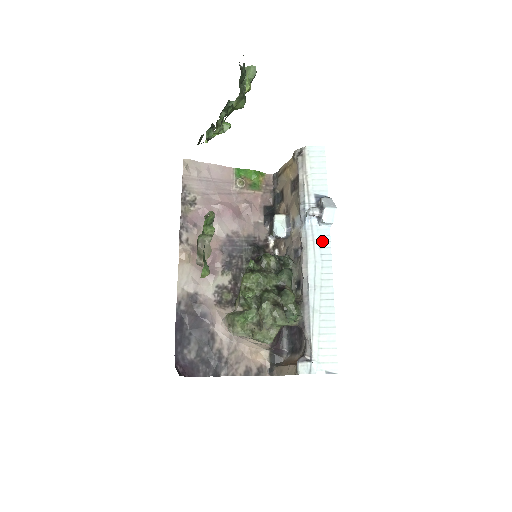
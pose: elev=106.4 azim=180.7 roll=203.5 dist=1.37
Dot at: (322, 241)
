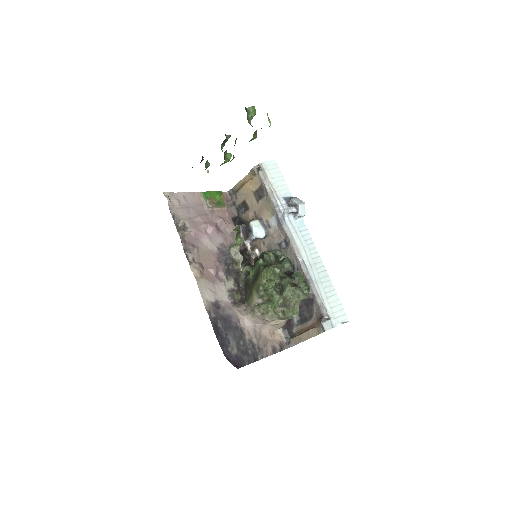
Dot at: (302, 231)
